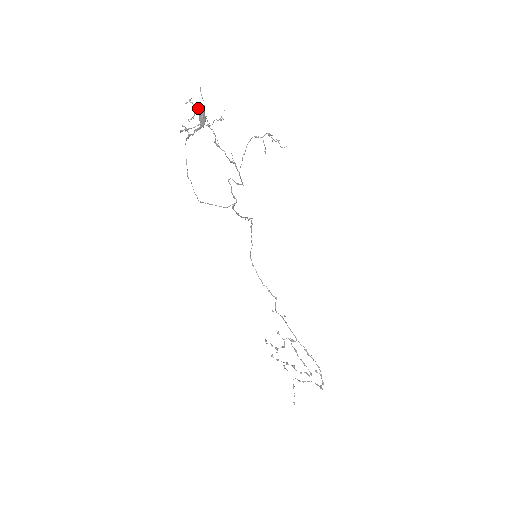
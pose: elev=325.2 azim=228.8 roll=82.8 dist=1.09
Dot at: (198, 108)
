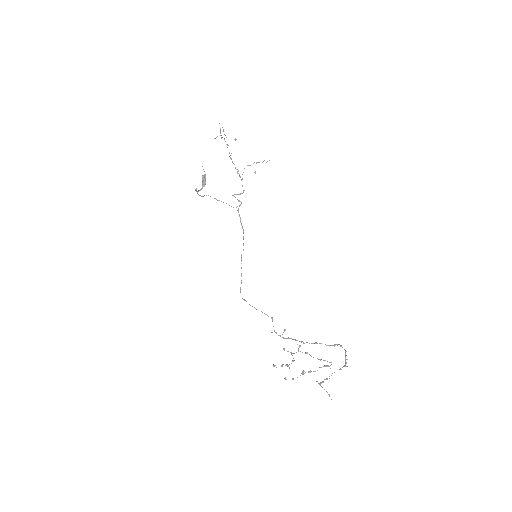
Dot at: (202, 175)
